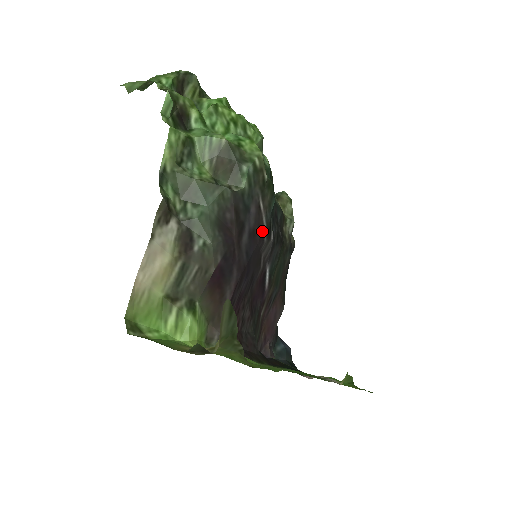
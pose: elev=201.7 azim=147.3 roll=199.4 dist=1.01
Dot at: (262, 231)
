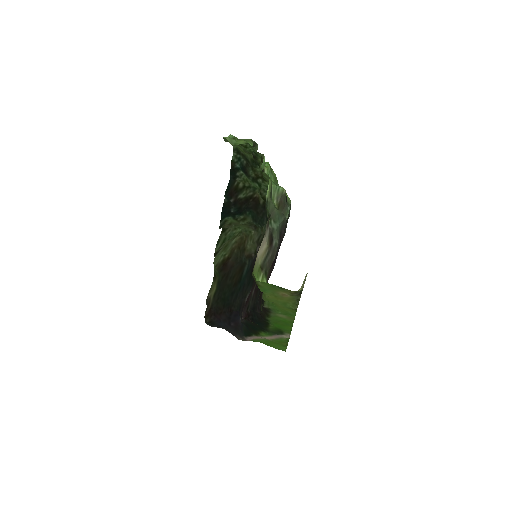
Dot at: occluded
